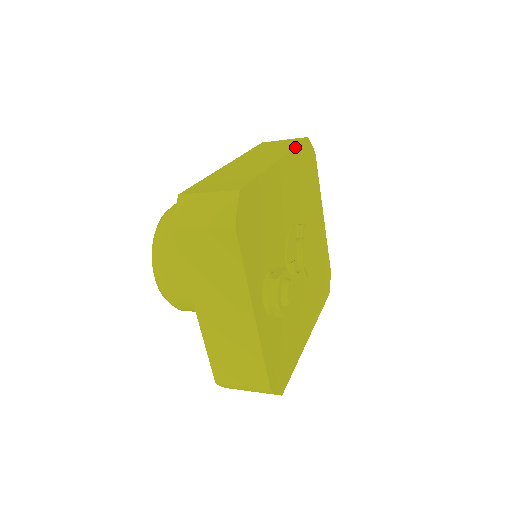
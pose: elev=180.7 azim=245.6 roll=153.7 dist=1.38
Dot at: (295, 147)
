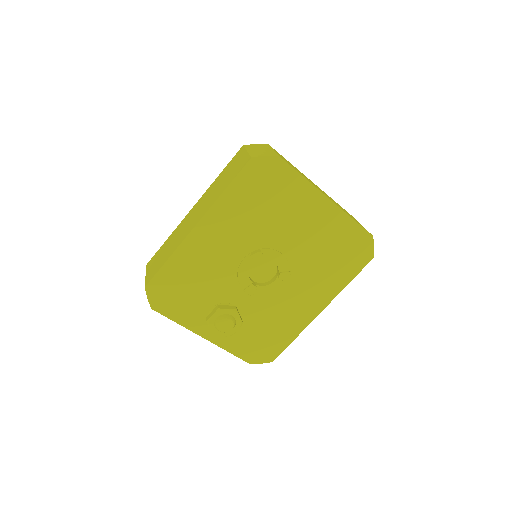
Dot at: (223, 192)
